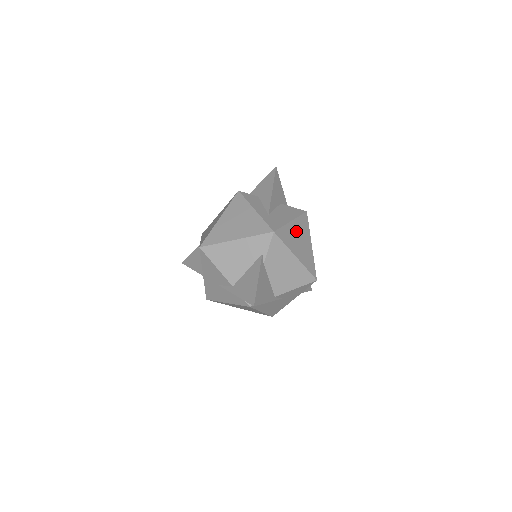
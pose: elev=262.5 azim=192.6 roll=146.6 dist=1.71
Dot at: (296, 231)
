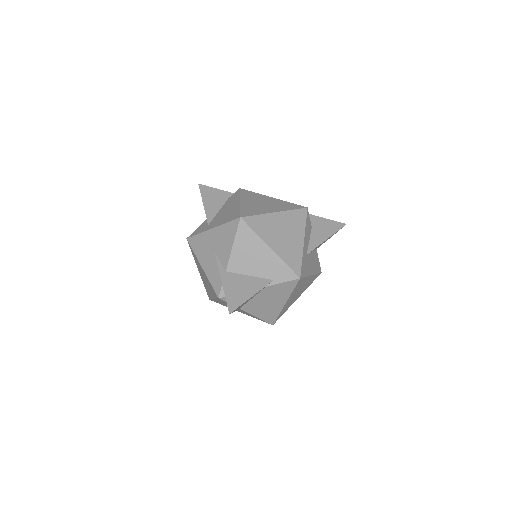
Dot at: (305, 284)
